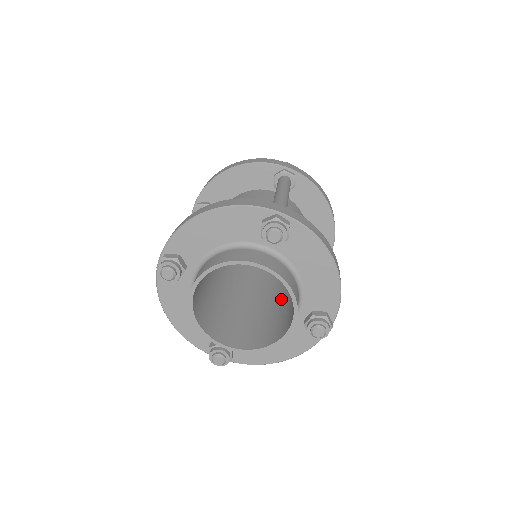
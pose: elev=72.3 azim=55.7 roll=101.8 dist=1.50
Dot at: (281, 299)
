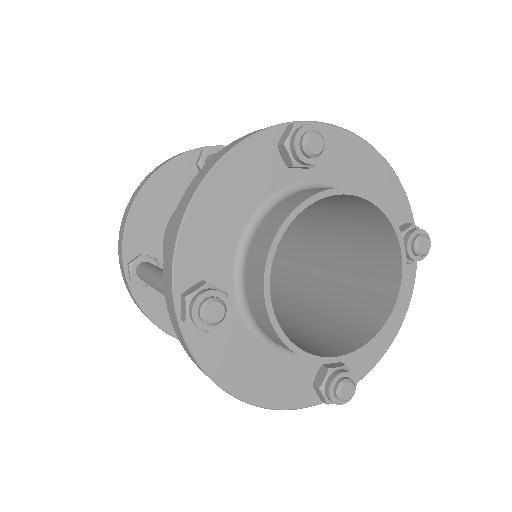
Dot at: occluded
